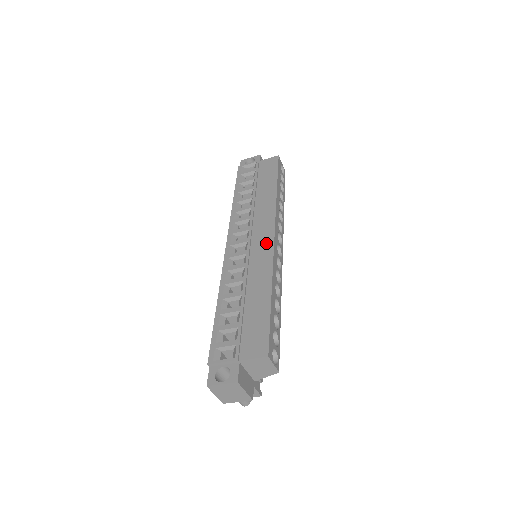
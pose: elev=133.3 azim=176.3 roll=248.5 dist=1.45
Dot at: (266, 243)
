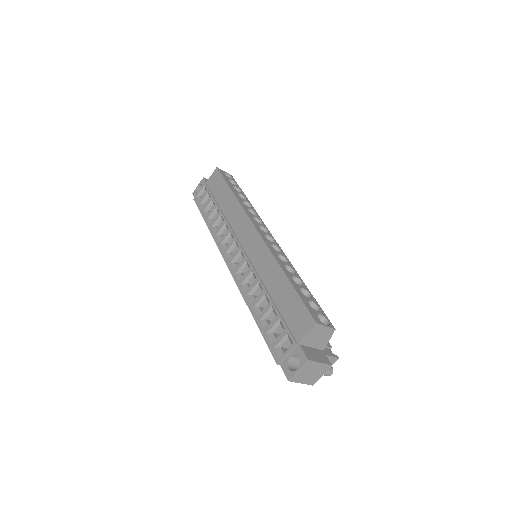
Dot at: (255, 240)
